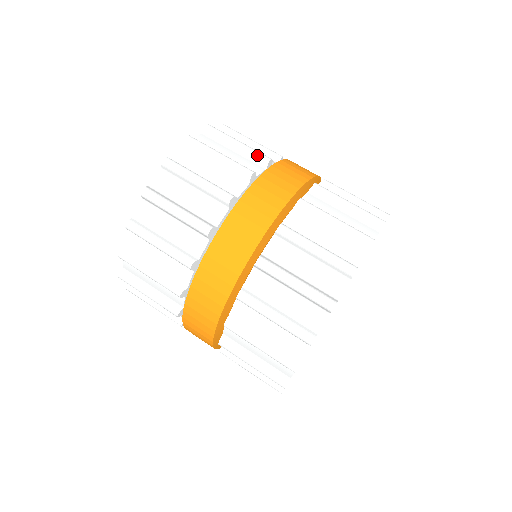
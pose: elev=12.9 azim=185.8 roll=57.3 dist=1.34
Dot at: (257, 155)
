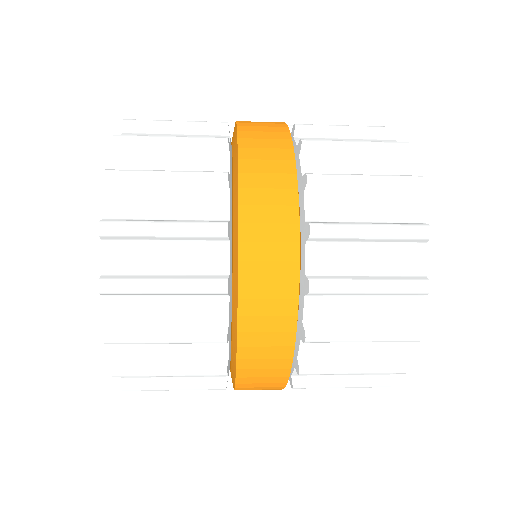
Dot at: (209, 125)
